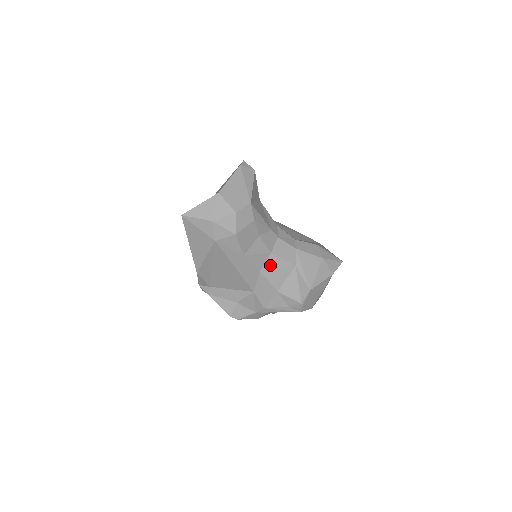
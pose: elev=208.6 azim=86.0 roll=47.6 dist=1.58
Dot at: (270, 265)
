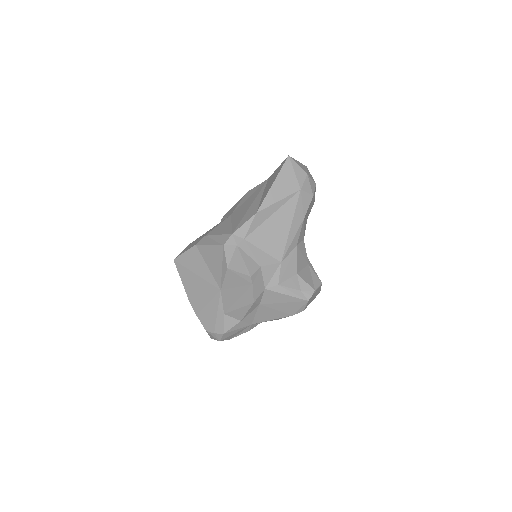
Dot at: (301, 248)
